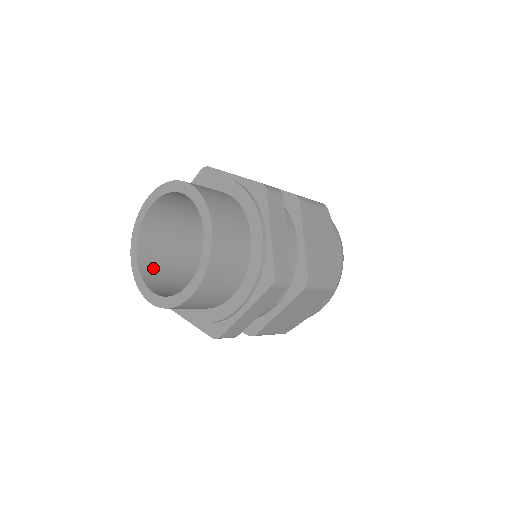
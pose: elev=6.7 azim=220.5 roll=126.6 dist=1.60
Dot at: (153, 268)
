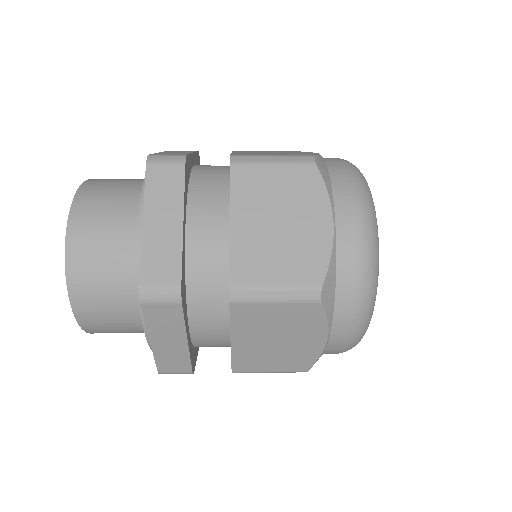
Dot at: occluded
